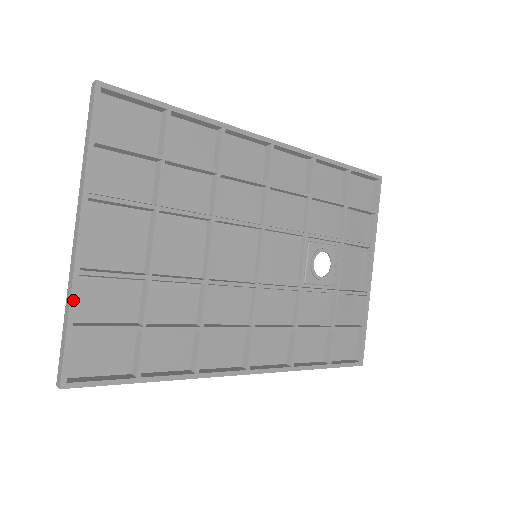
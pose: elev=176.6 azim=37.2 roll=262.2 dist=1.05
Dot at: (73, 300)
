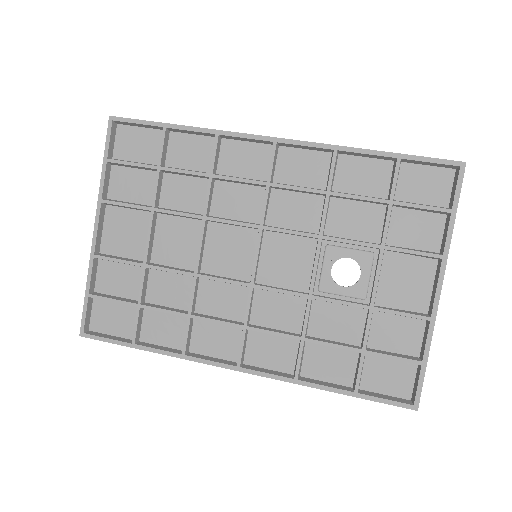
Dot at: (90, 275)
